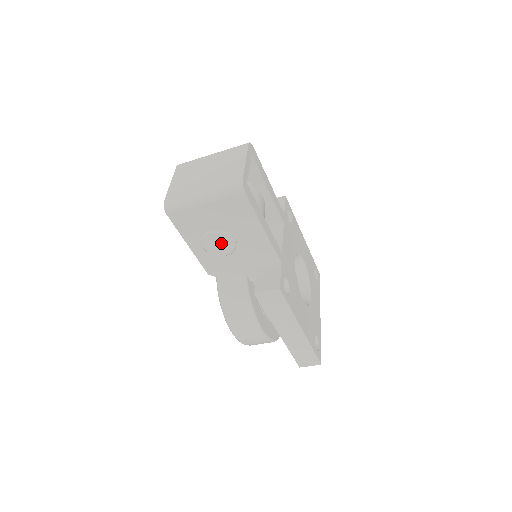
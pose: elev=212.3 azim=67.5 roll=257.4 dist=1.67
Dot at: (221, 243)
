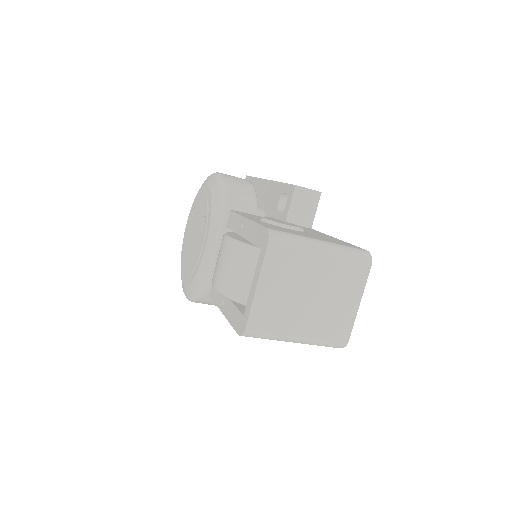
Dot at: occluded
